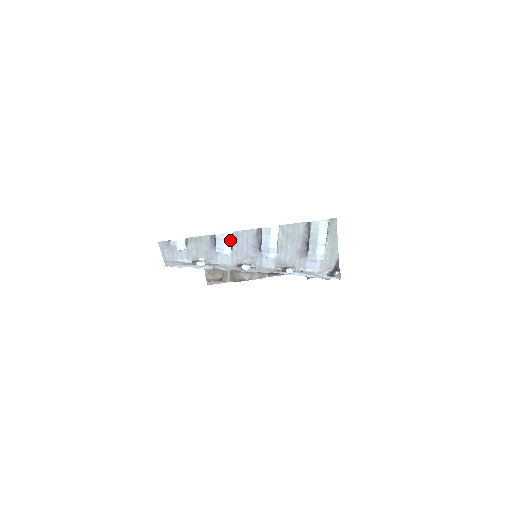
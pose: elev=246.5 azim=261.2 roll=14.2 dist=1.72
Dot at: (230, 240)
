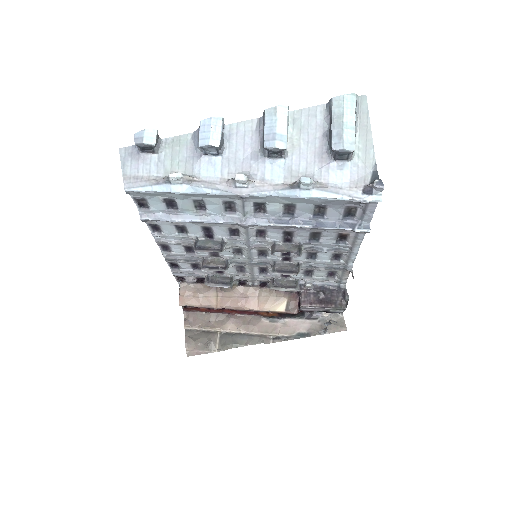
Dot at: (220, 127)
